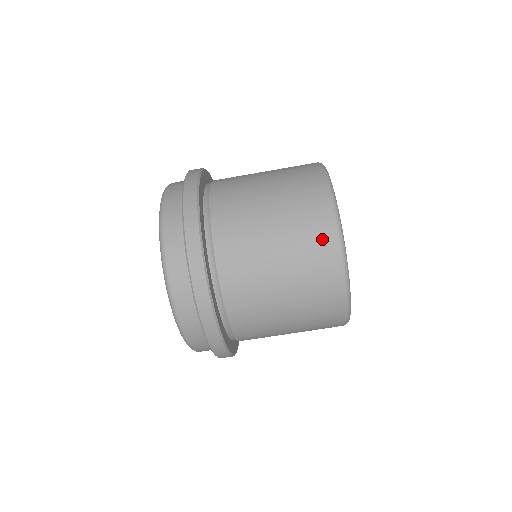
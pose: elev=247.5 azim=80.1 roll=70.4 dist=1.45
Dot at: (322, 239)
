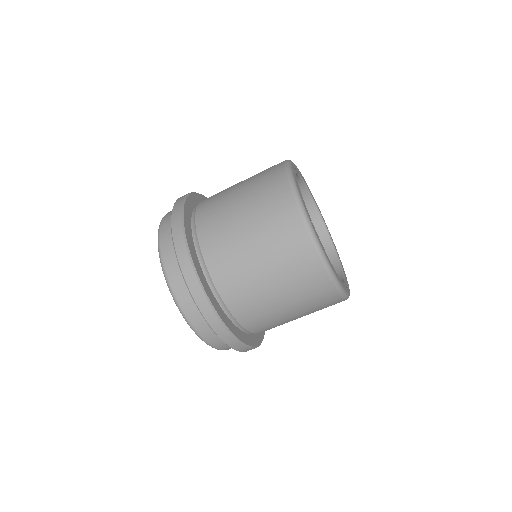
Dot at: (275, 182)
